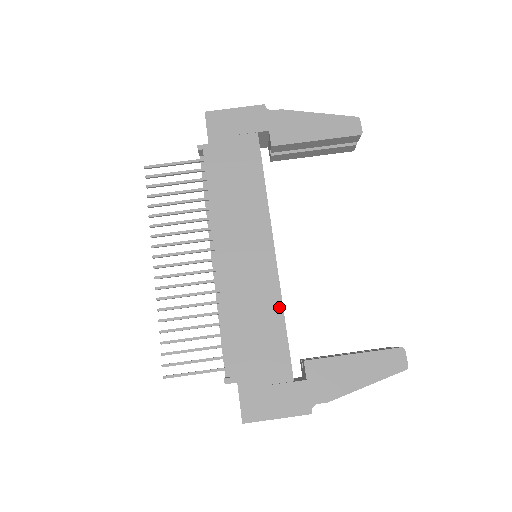
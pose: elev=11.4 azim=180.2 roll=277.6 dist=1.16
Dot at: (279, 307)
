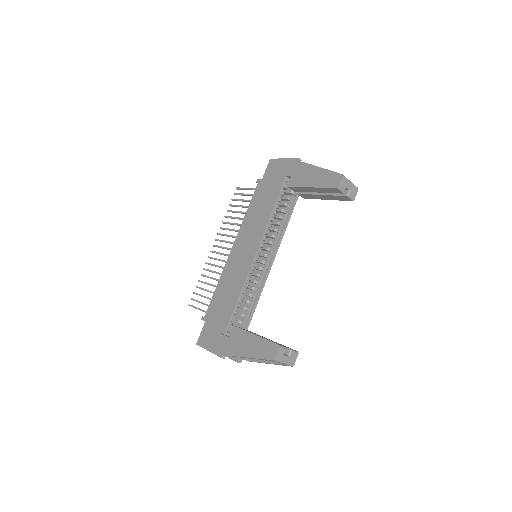
Dot at: (240, 288)
